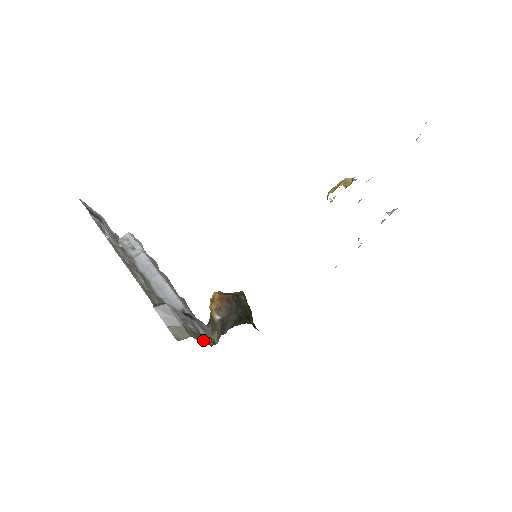
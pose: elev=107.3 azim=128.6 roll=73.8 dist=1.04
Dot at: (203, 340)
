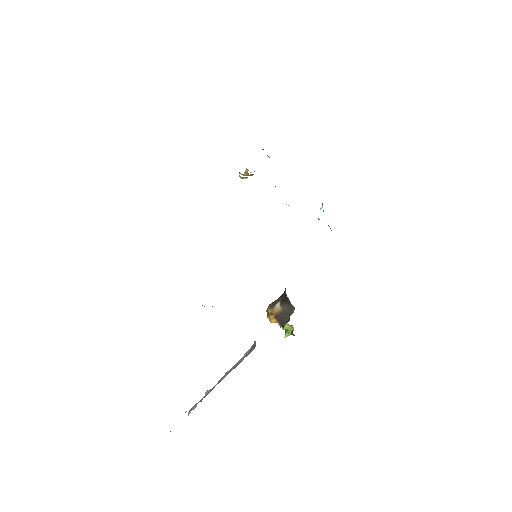
Dot at: occluded
